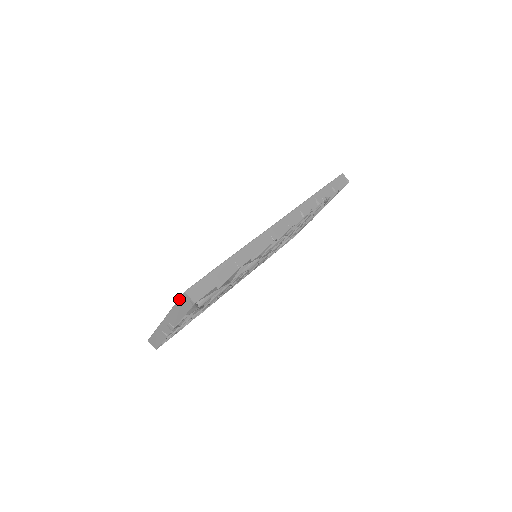
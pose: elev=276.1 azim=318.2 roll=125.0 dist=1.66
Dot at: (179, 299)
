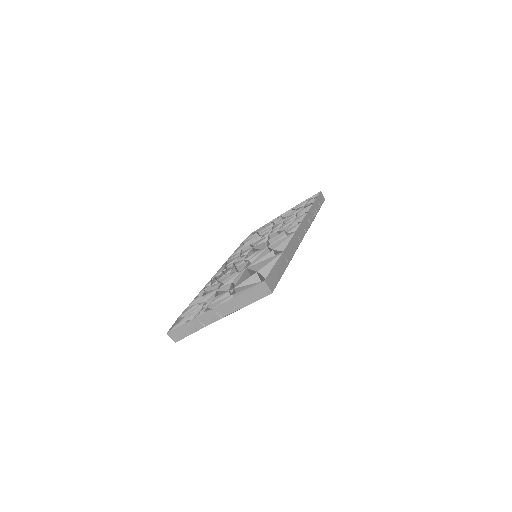
Dot at: (251, 288)
